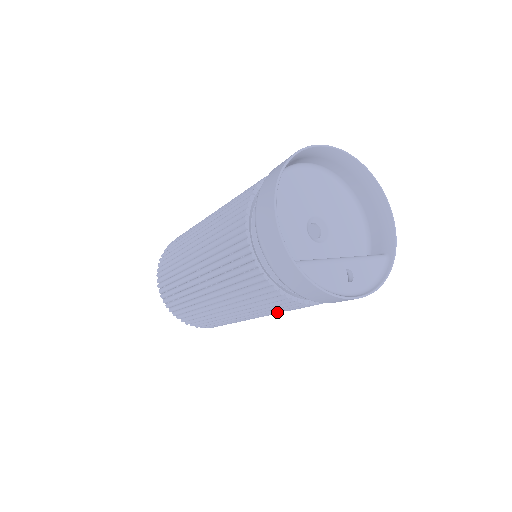
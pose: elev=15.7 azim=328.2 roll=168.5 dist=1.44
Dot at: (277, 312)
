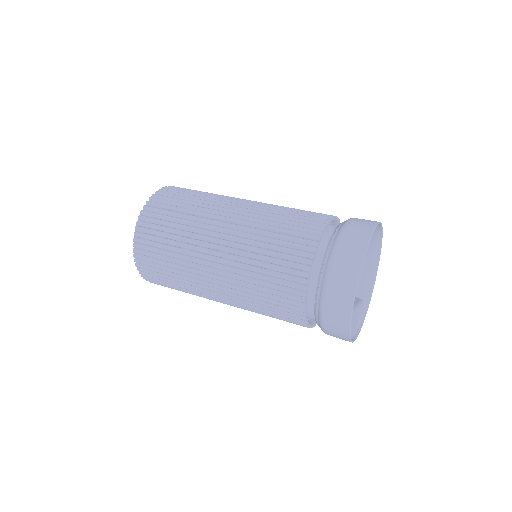
Dot at: occluded
